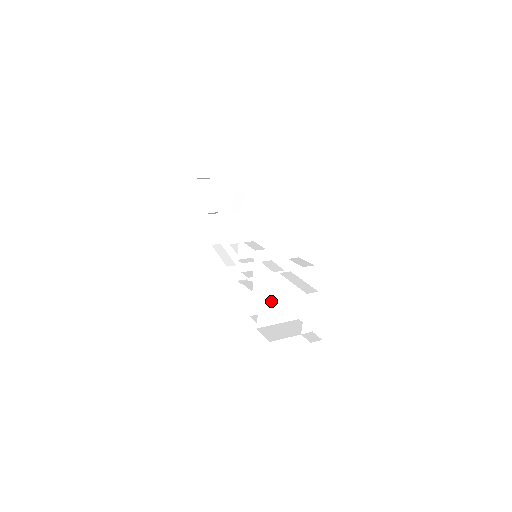
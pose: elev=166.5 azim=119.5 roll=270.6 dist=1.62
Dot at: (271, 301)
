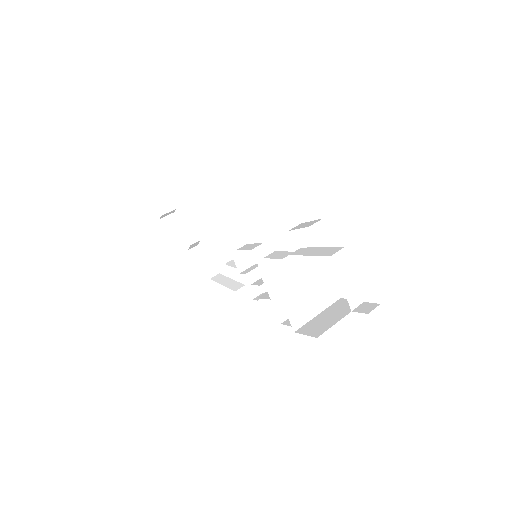
Dot at: (294, 290)
